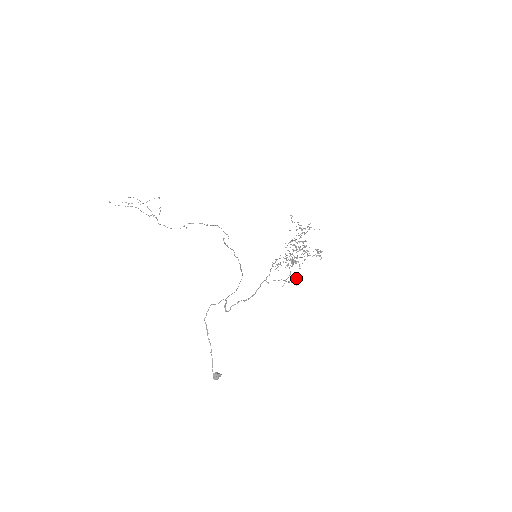
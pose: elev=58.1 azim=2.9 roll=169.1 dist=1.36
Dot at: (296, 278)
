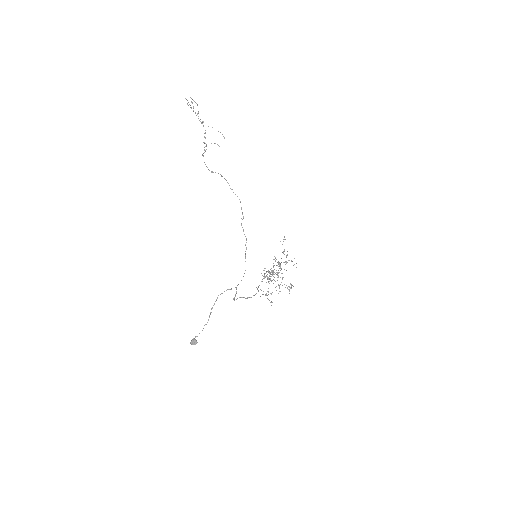
Dot at: occluded
